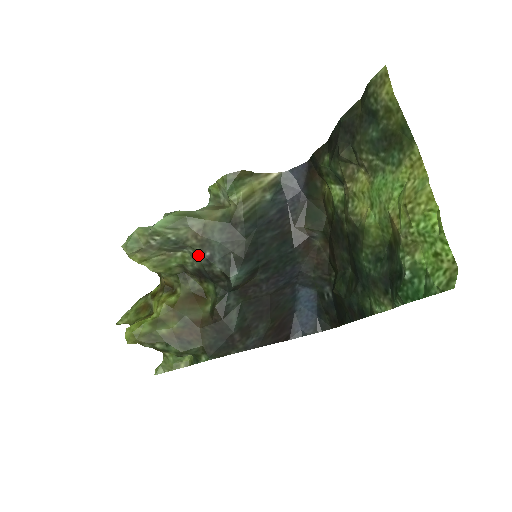
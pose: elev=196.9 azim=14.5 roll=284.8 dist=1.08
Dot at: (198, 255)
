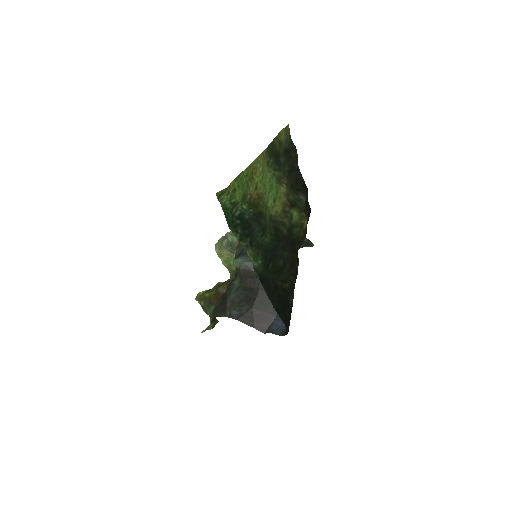
Dot at: occluded
